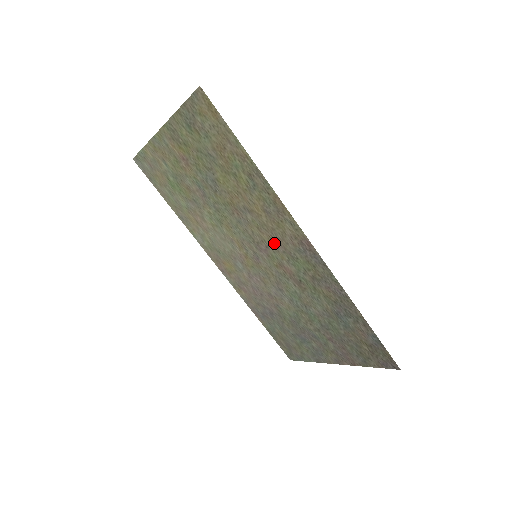
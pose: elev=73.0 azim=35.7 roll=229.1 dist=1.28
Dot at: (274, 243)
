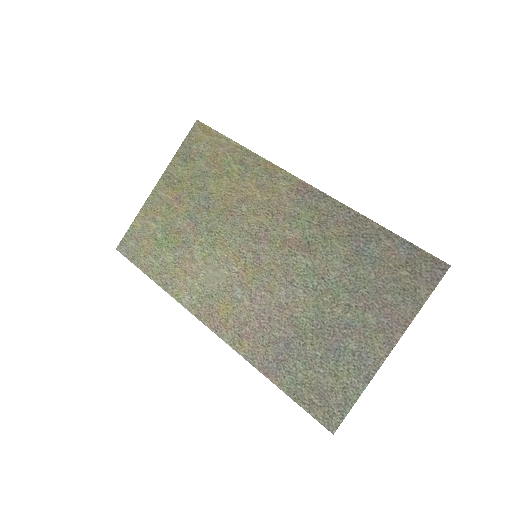
Dot at: (272, 217)
